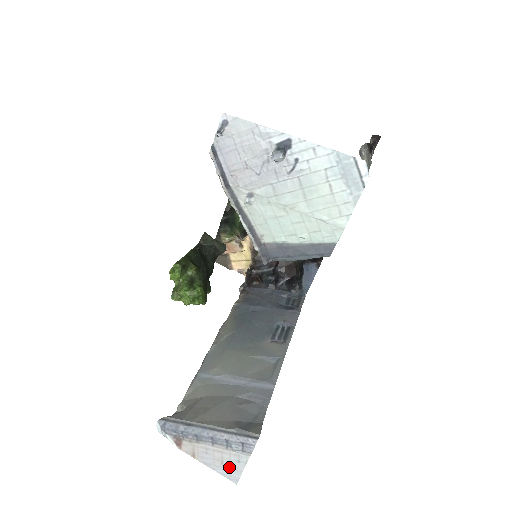
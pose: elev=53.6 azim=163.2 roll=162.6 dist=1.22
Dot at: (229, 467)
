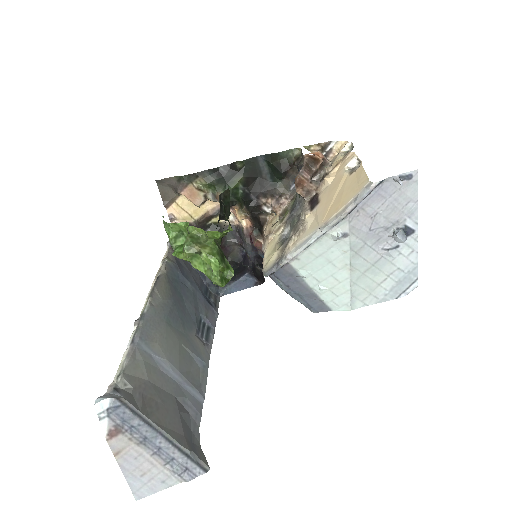
Dot at: (146, 482)
